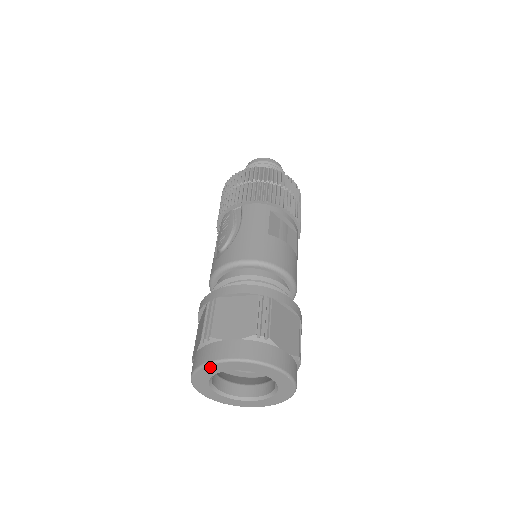
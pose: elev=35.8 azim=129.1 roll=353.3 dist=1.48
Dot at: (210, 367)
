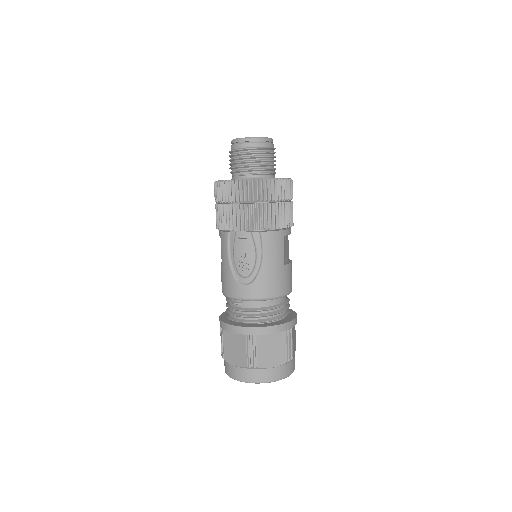
Dot at: (256, 382)
